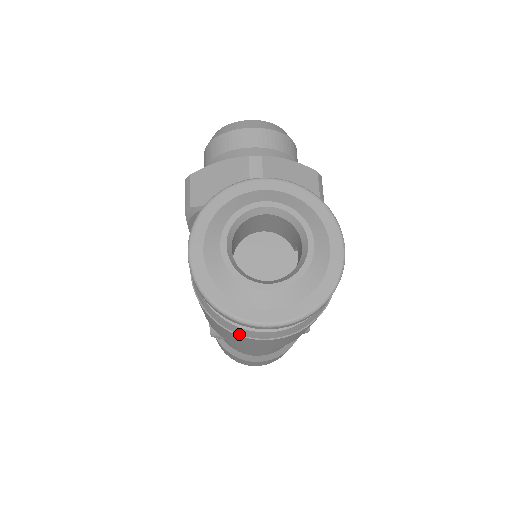
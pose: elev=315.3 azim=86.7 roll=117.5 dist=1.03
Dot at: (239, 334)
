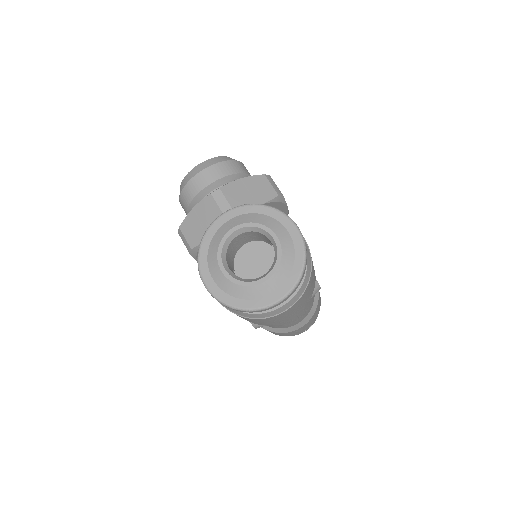
Dot at: (265, 317)
